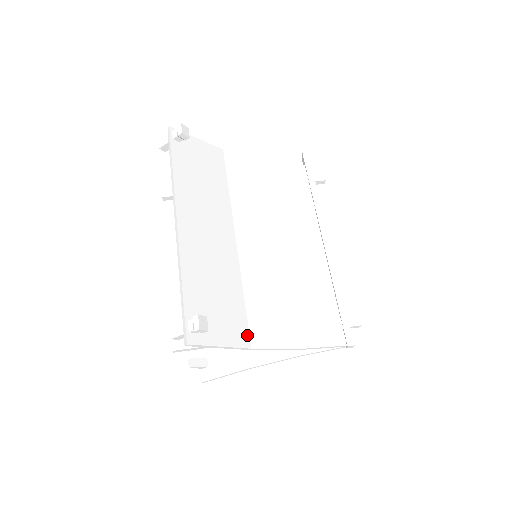
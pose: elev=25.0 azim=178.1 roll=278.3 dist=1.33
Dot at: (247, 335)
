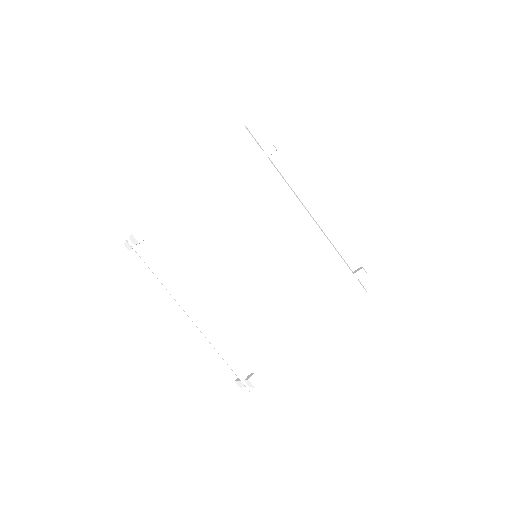
Dot at: (286, 346)
